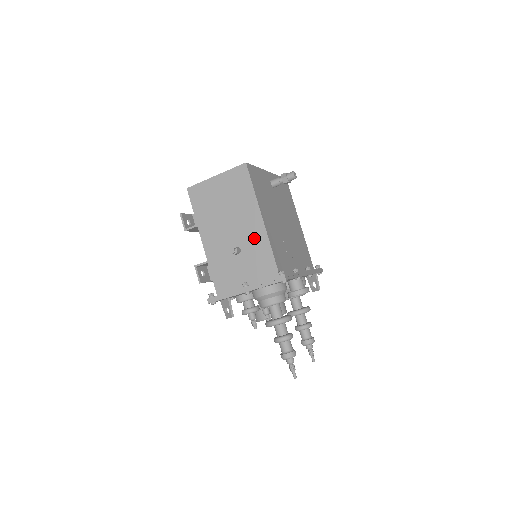
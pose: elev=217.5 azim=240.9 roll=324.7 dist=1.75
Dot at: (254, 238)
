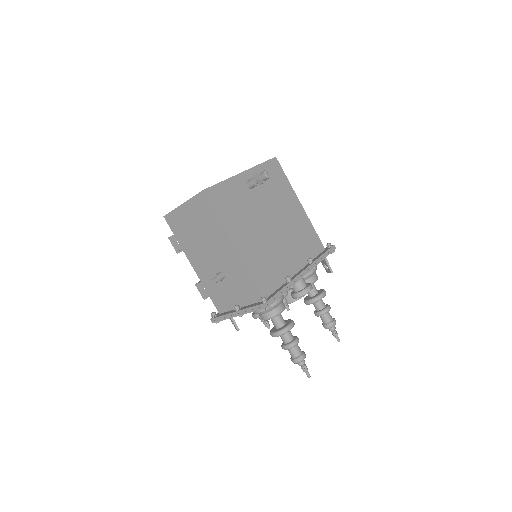
Dot at: (232, 264)
